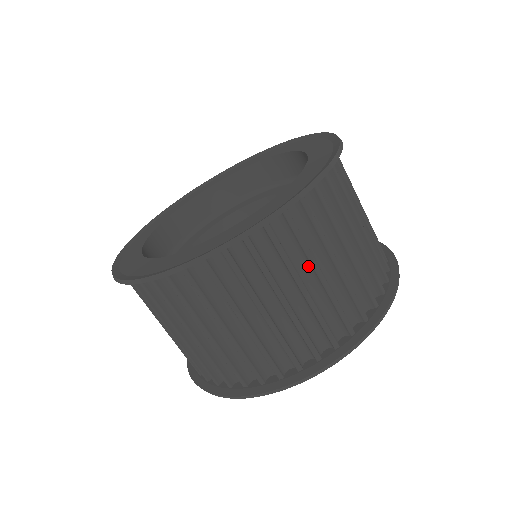
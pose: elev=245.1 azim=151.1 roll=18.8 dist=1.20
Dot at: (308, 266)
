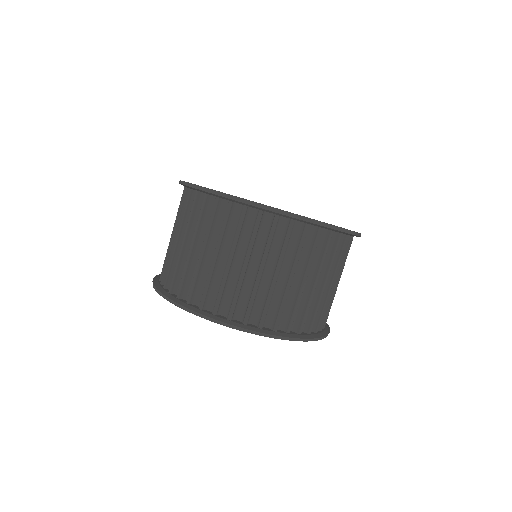
Dot at: (330, 274)
